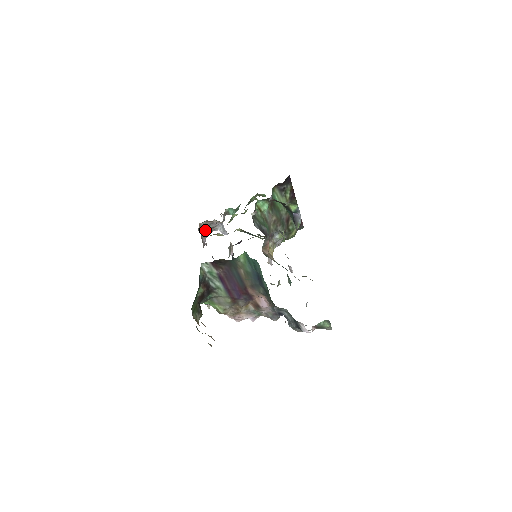
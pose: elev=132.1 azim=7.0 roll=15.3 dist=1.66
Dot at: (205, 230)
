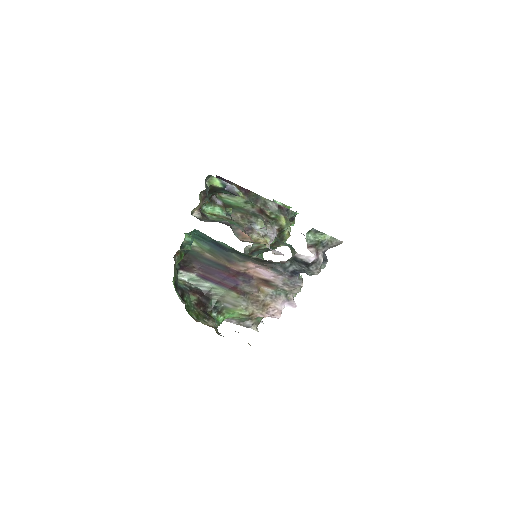
Dot at: occluded
